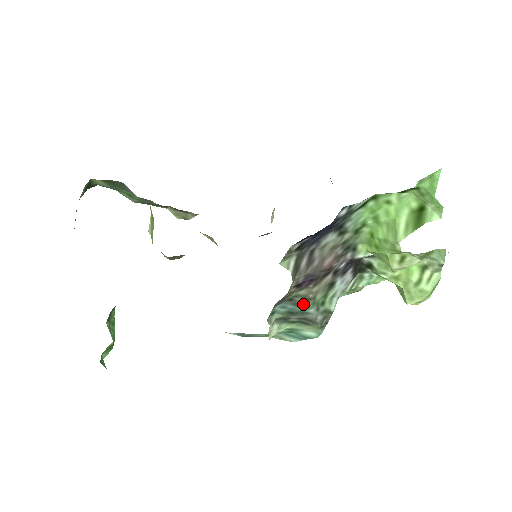
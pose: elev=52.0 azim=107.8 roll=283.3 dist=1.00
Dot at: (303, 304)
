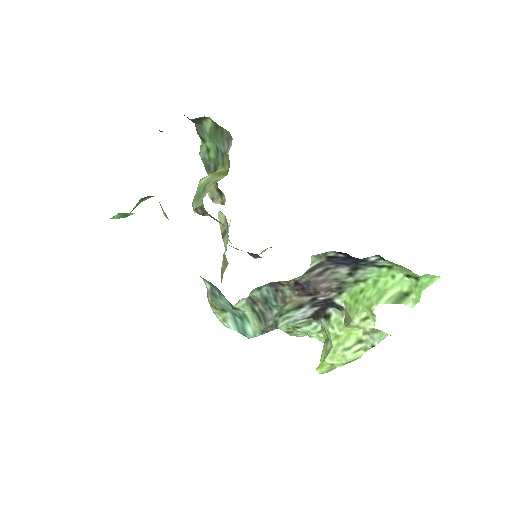
Dot at: (278, 301)
